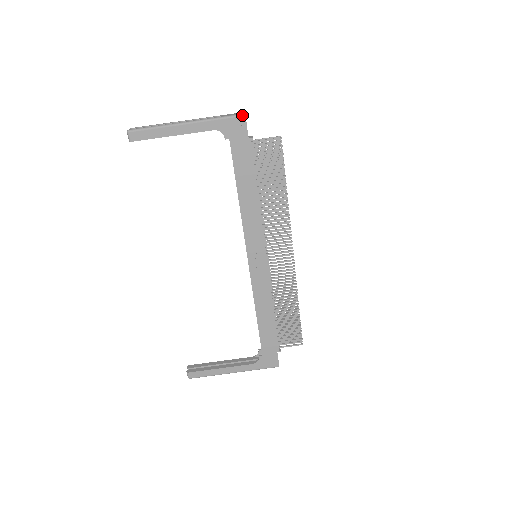
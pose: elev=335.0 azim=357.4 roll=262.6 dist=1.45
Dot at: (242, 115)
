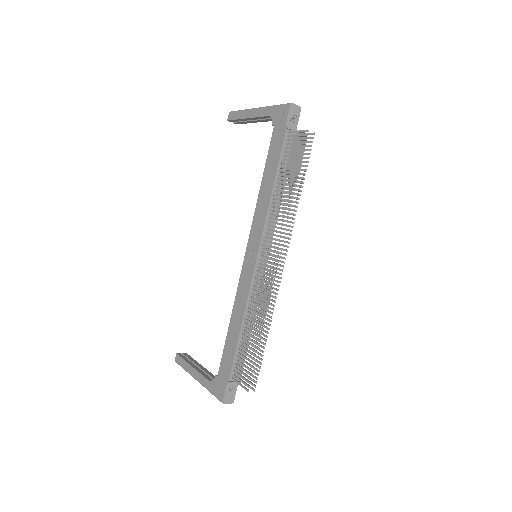
Dot at: (289, 104)
